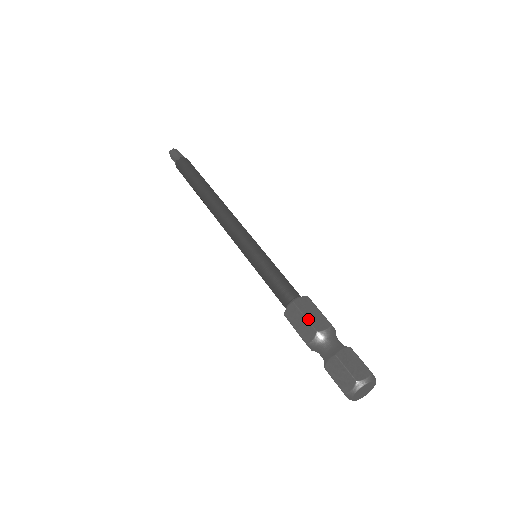
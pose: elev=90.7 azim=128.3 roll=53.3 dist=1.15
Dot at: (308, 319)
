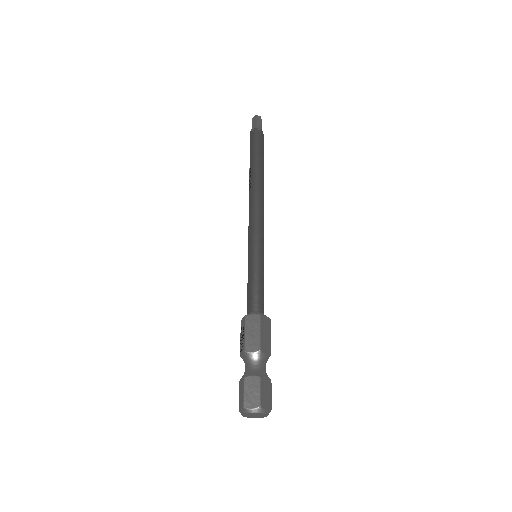
Dot at: (261, 336)
